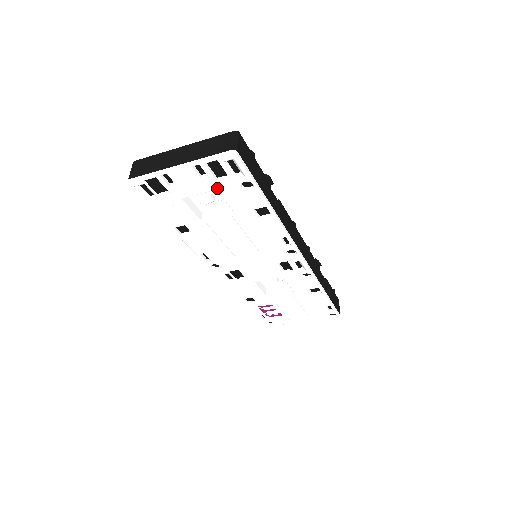
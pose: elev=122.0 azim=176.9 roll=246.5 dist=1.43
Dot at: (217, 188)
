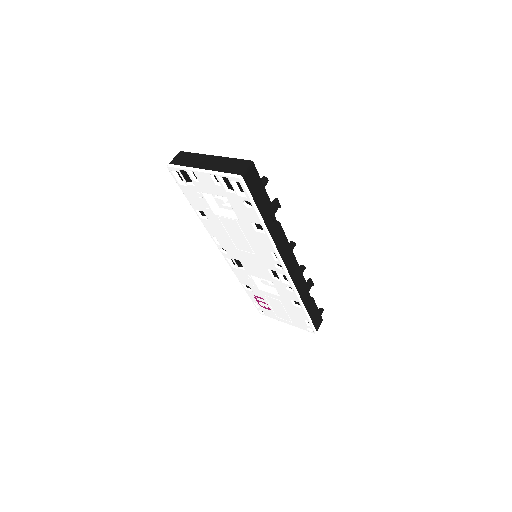
Dot at: (227, 196)
